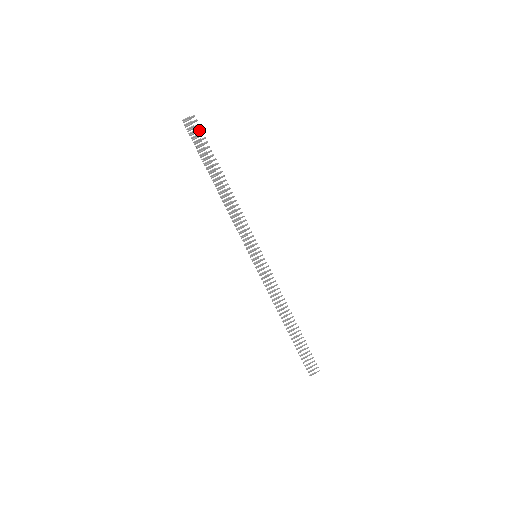
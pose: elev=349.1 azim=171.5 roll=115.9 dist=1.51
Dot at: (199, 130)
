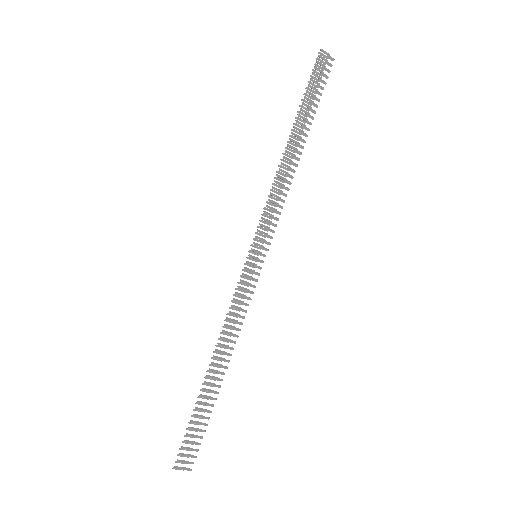
Dot at: (325, 76)
